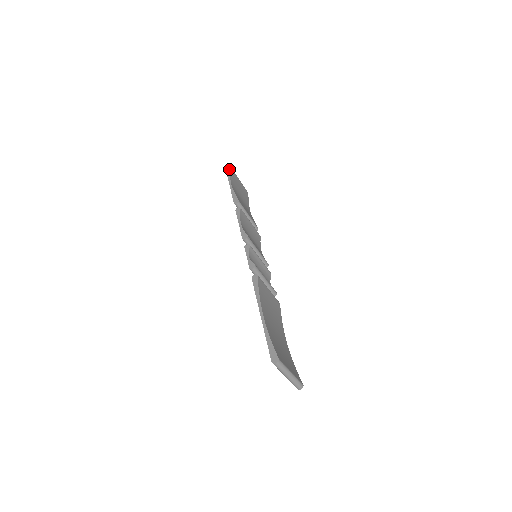
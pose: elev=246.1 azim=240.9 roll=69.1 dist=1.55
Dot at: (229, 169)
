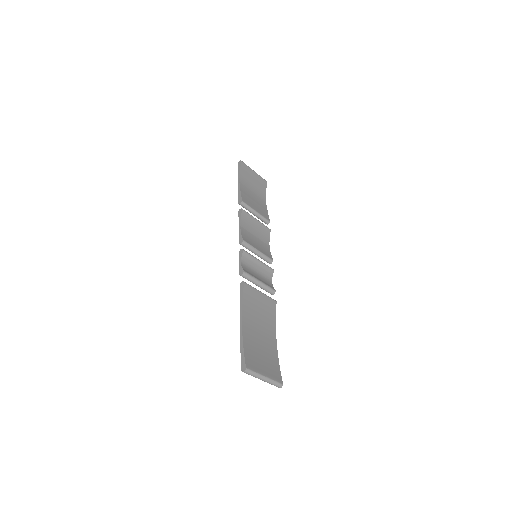
Dot at: (240, 165)
